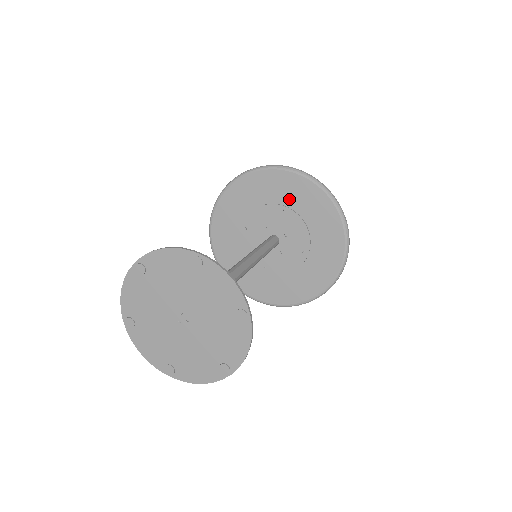
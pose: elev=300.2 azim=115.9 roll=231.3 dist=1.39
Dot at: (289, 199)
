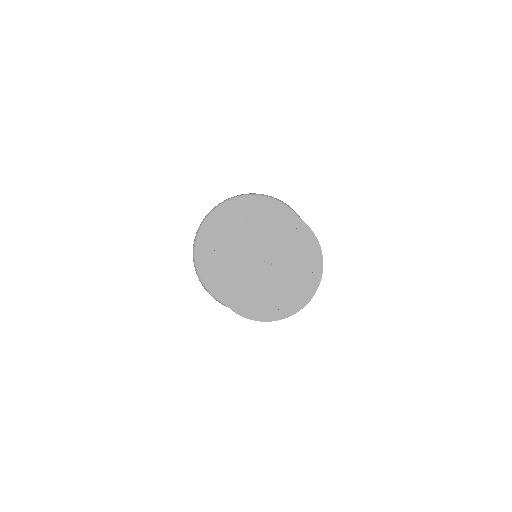
Dot at: occluded
